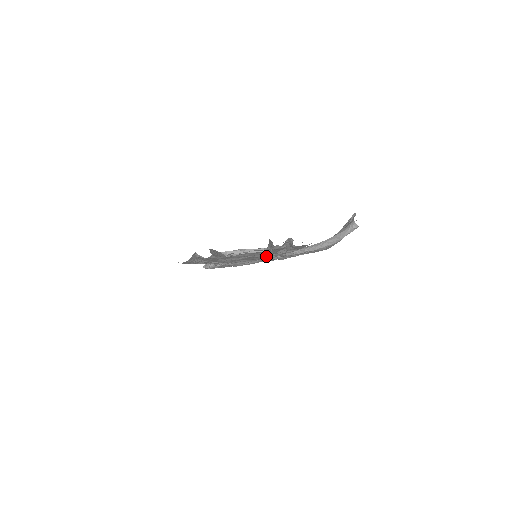
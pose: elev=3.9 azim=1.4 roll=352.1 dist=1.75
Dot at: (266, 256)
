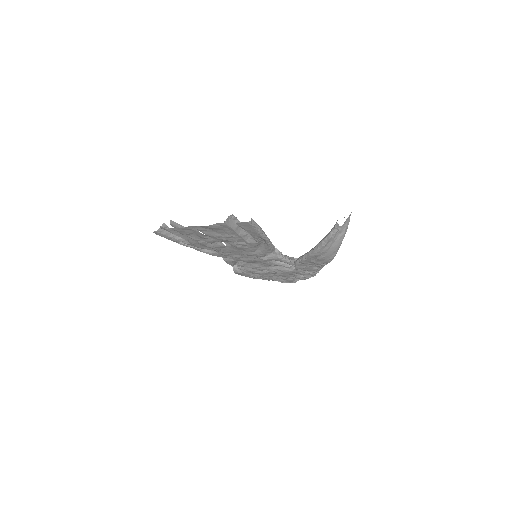
Dot at: (255, 253)
